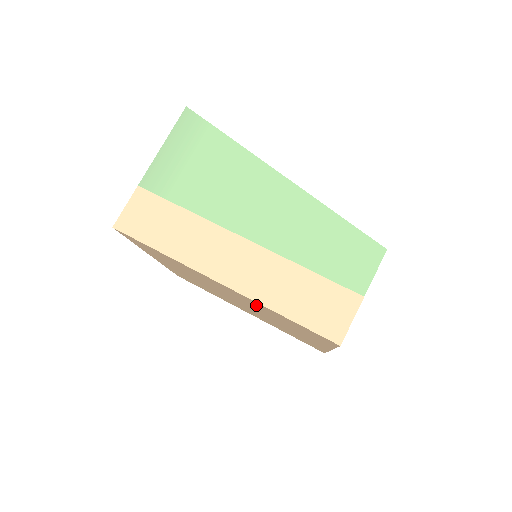
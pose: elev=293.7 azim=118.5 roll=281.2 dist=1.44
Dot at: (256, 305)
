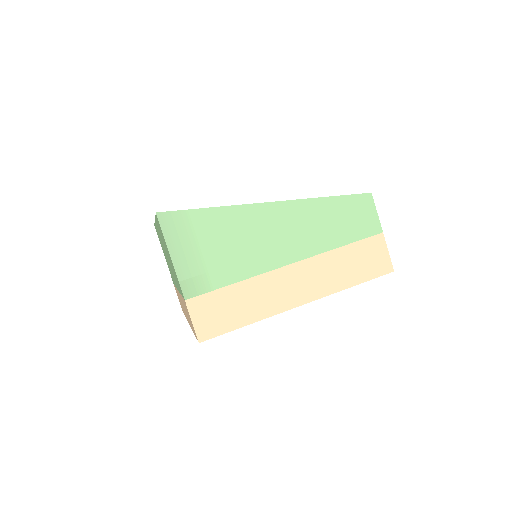
Dot at: occluded
